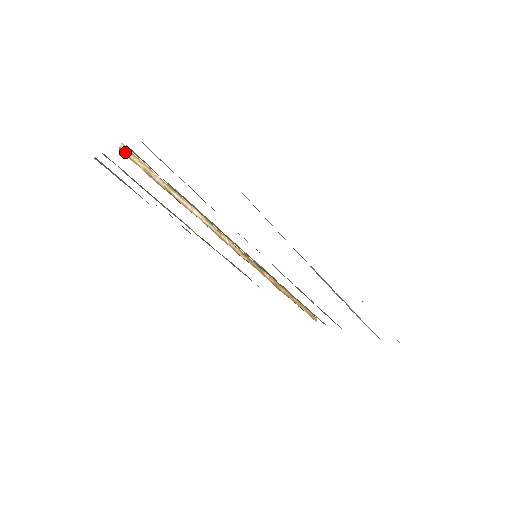
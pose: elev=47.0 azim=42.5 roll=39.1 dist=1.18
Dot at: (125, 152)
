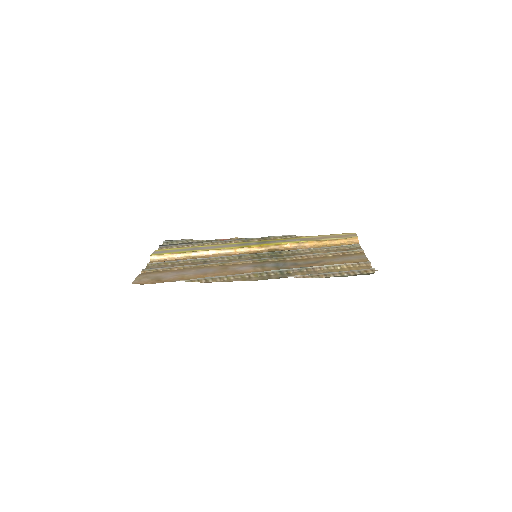
Dot at: (154, 259)
